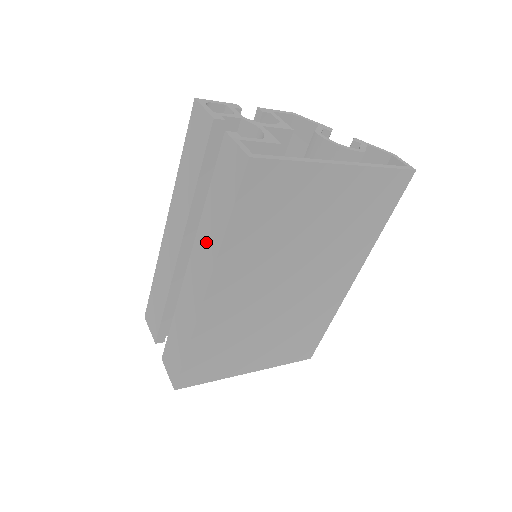
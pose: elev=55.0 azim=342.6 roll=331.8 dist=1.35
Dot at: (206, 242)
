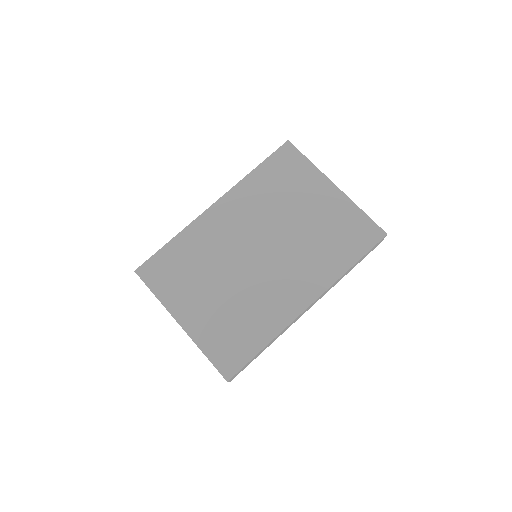
Dot at: occluded
